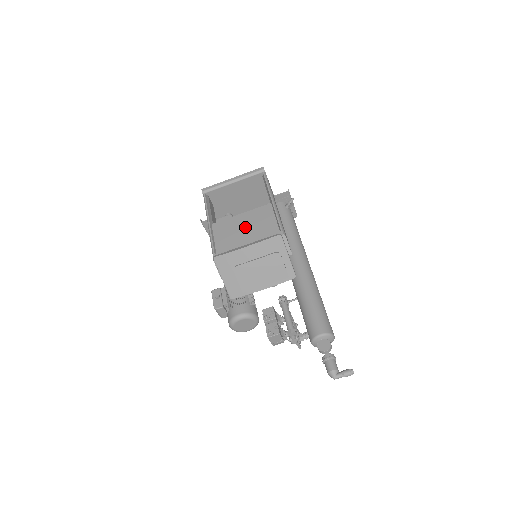
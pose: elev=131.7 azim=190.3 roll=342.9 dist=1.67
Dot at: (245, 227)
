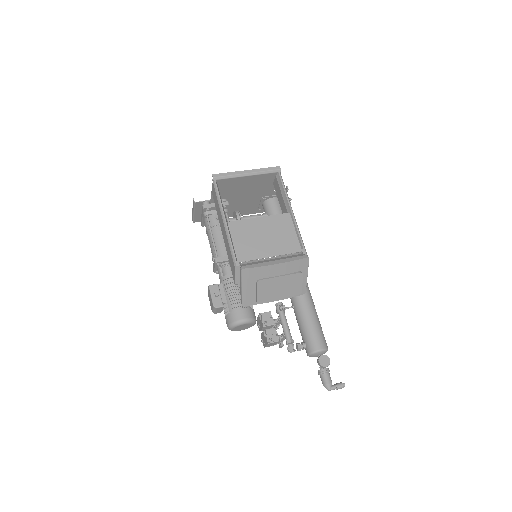
Dot at: (265, 235)
